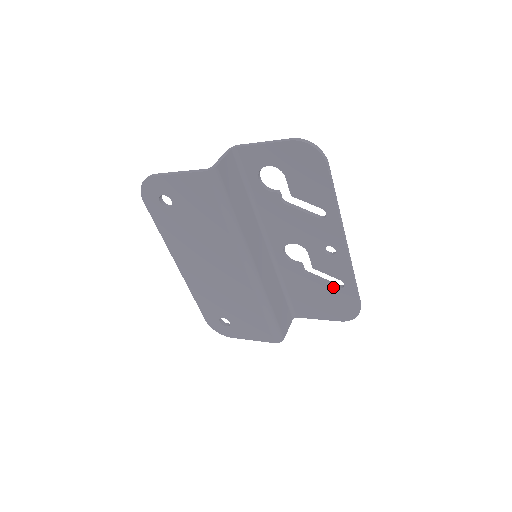
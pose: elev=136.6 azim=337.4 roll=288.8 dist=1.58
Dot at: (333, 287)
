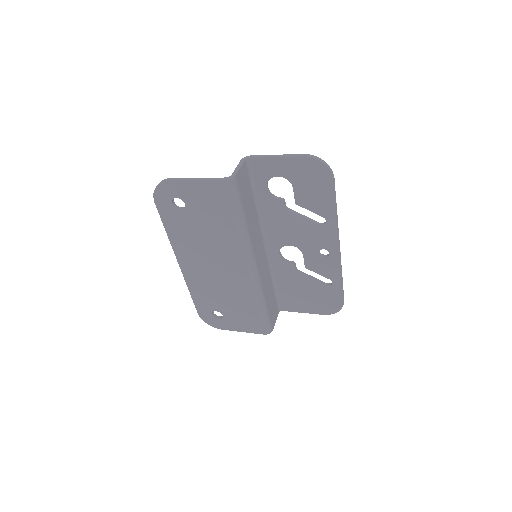
Dot at: (321, 285)
